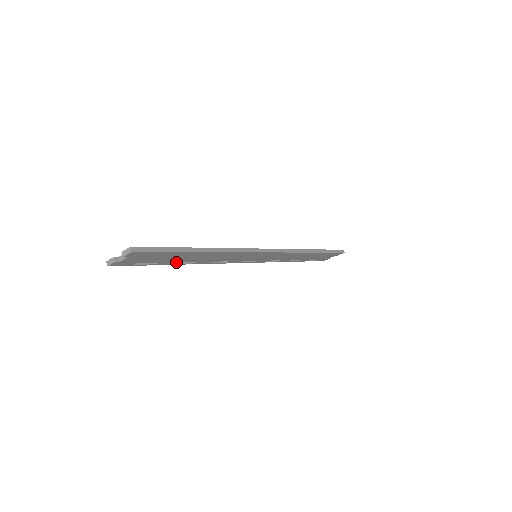
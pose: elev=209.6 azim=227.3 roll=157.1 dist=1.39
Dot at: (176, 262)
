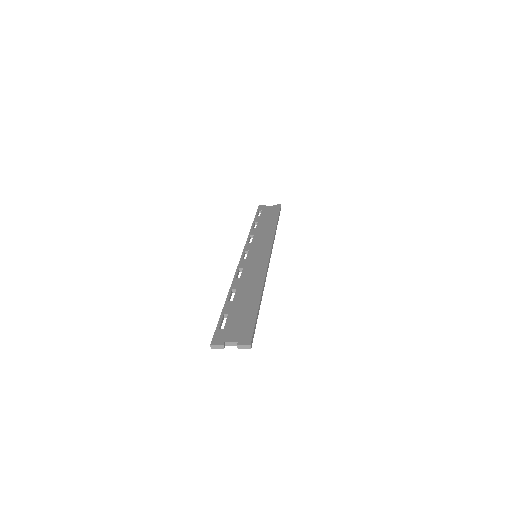
Dot at: occluded
